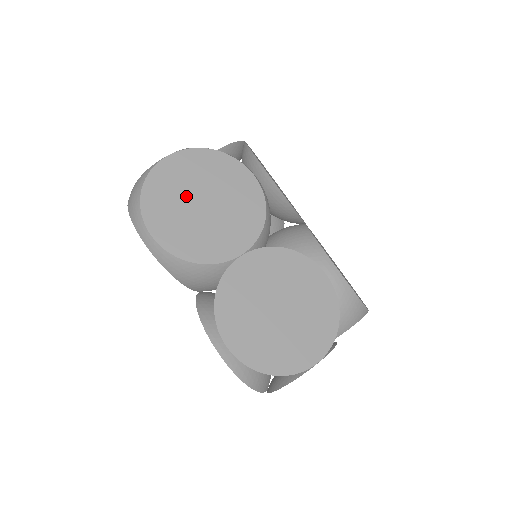
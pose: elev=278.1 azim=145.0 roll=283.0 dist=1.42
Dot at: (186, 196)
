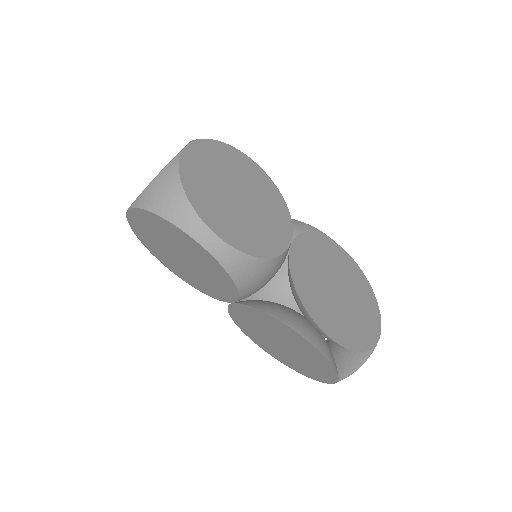
Dot at: (222, 189)
